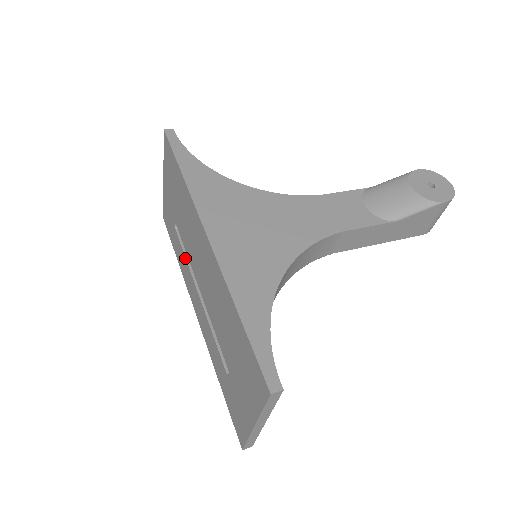
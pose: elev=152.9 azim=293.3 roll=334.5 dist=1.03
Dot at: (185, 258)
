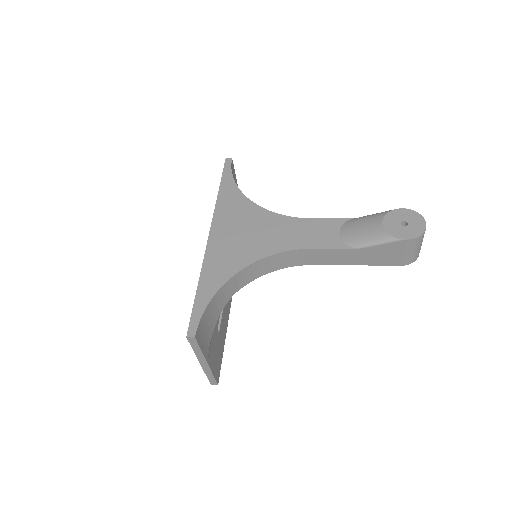
Dot at: occluded
